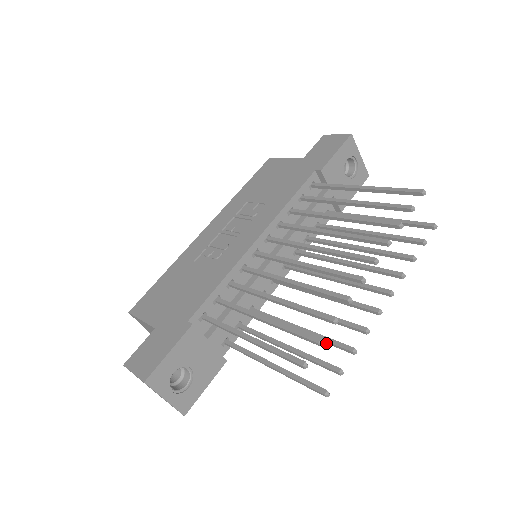
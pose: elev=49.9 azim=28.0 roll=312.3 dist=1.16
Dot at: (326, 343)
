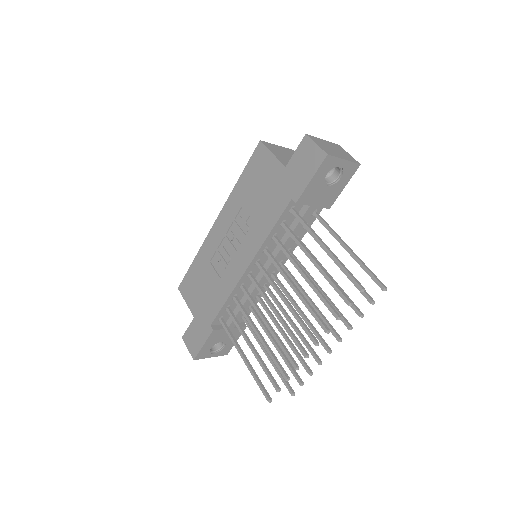
Dot at: (298, 356)
